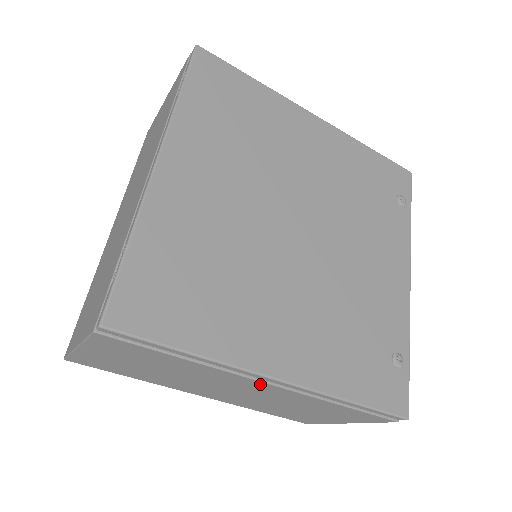
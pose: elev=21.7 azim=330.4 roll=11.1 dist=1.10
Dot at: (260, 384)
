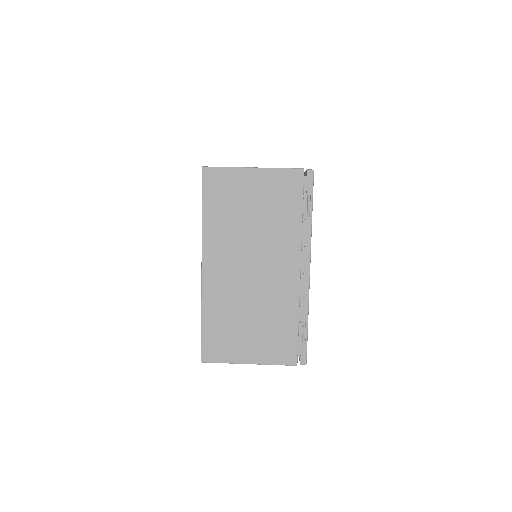
Dot at: occluded
